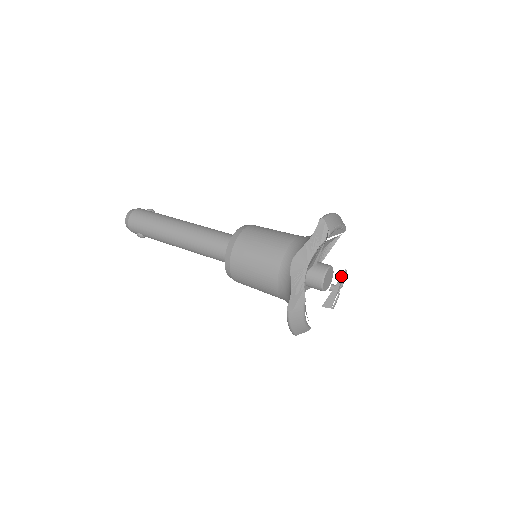
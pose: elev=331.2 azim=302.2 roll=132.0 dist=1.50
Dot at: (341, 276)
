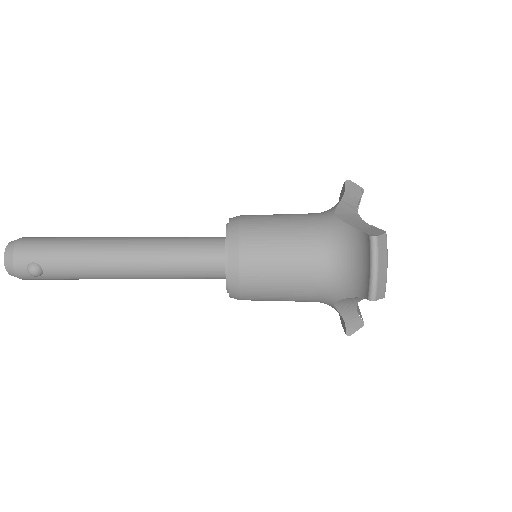
Dot at: occluded
